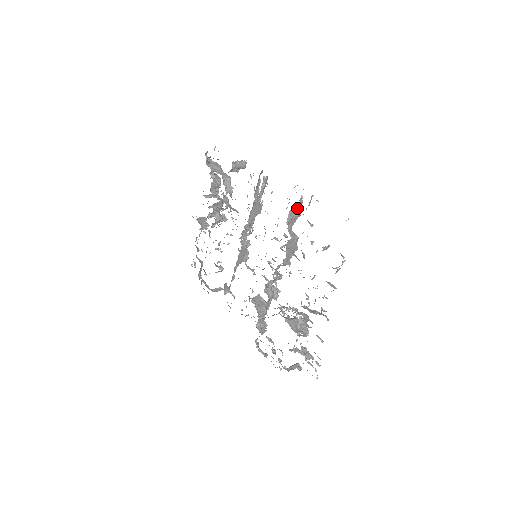
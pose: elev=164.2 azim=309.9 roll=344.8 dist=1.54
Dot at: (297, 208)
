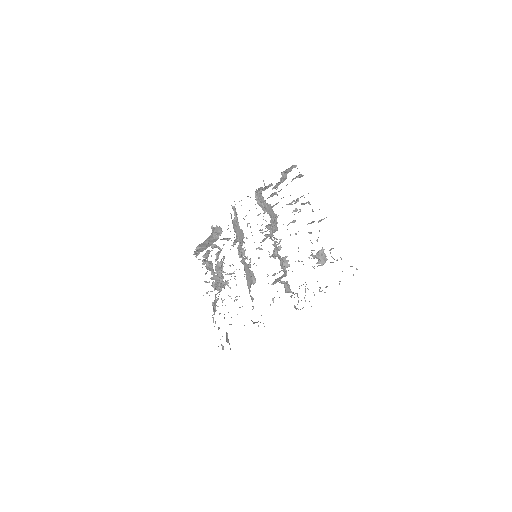
Dot at: occluded
